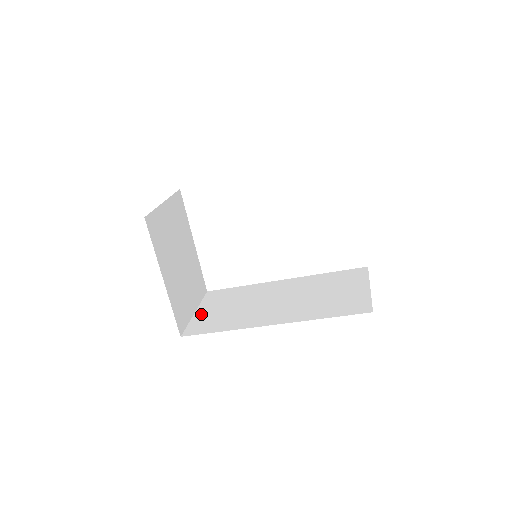
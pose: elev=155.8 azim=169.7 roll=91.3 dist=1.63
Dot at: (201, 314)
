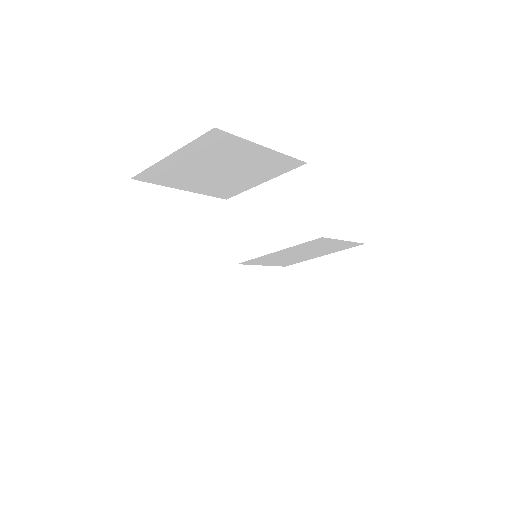
Dot at: occluded
